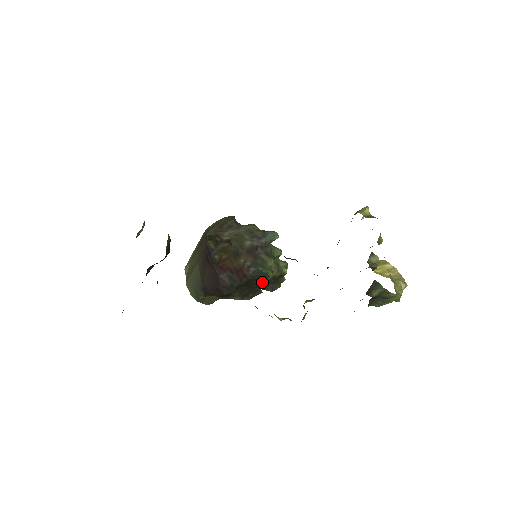
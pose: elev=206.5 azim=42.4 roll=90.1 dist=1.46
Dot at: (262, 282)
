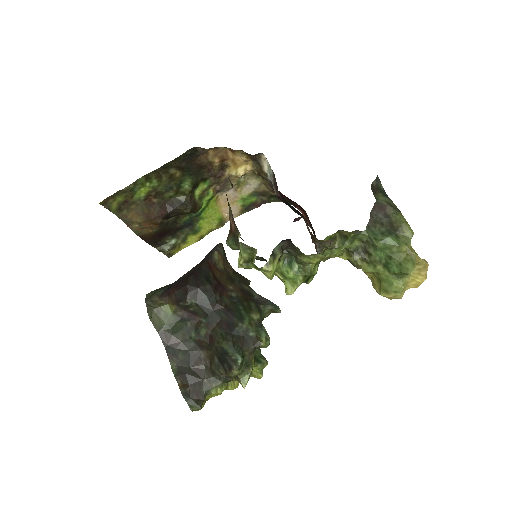
Dot at: (230, 324)
